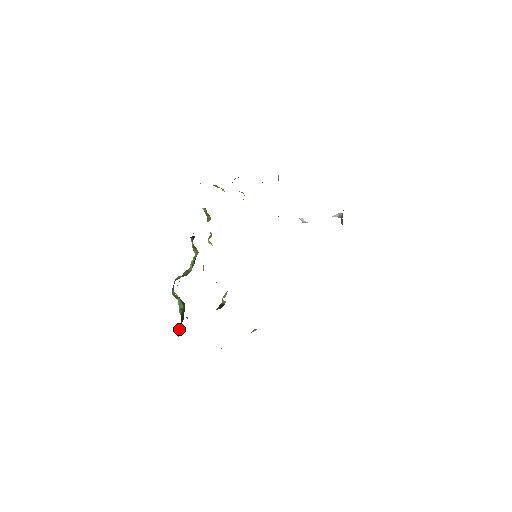
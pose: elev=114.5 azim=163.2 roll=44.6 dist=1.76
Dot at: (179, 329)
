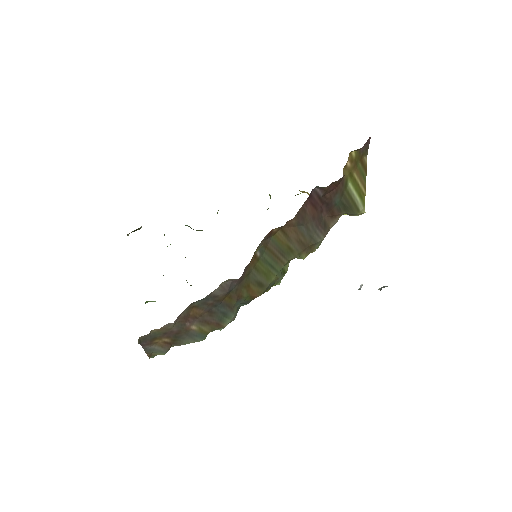
Dot at: occluded
